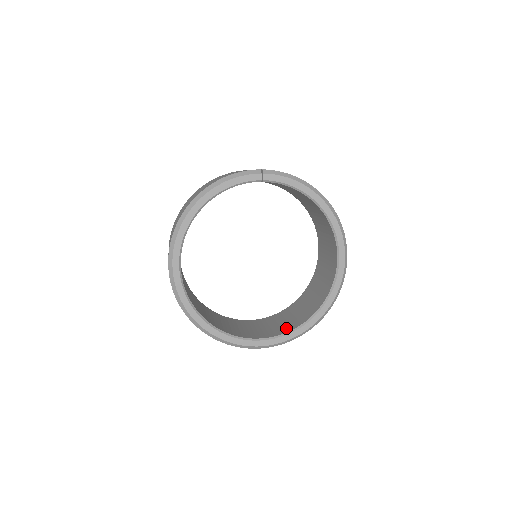
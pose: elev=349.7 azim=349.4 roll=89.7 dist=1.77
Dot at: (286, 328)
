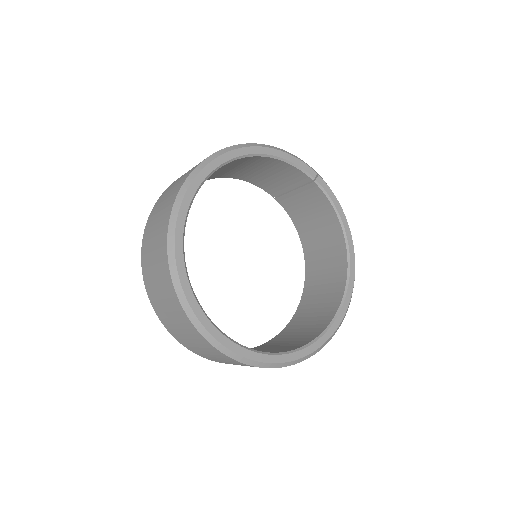
Dot at: occluded
